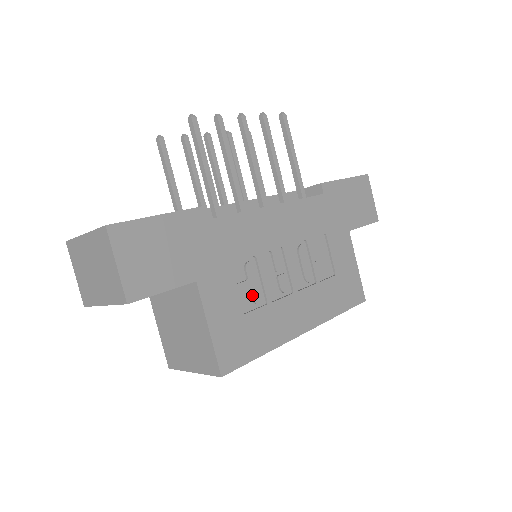
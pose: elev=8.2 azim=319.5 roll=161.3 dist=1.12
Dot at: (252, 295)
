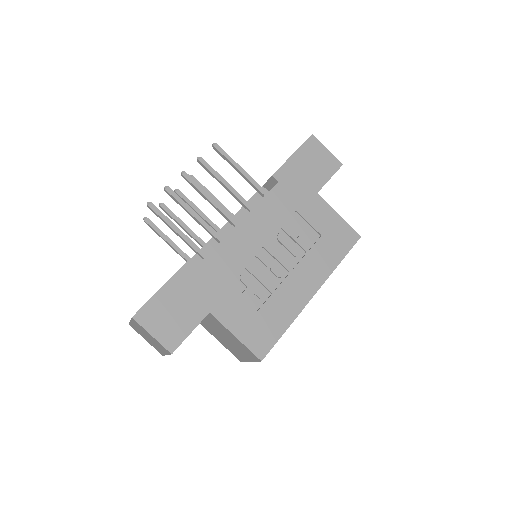
Dot at: (256, 295)
